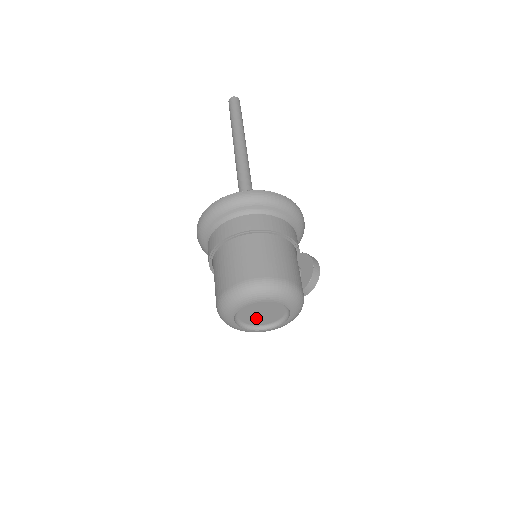
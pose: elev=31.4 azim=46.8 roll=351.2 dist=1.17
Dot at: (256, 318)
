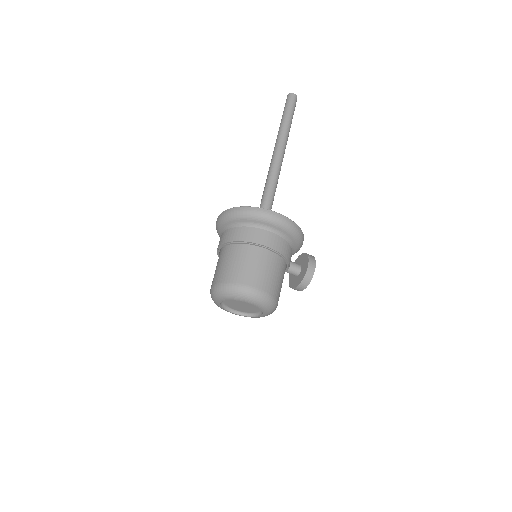
Dot at: (240, 308)
